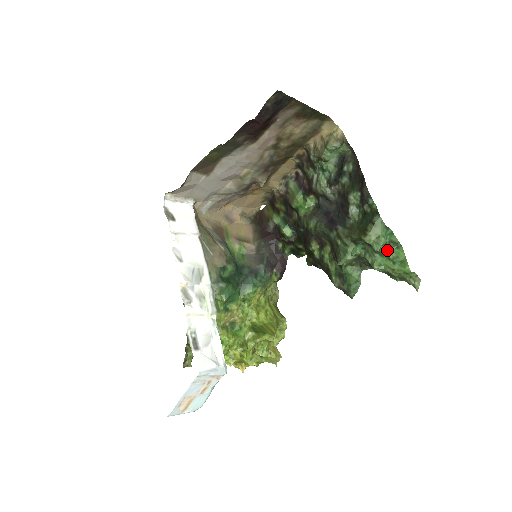
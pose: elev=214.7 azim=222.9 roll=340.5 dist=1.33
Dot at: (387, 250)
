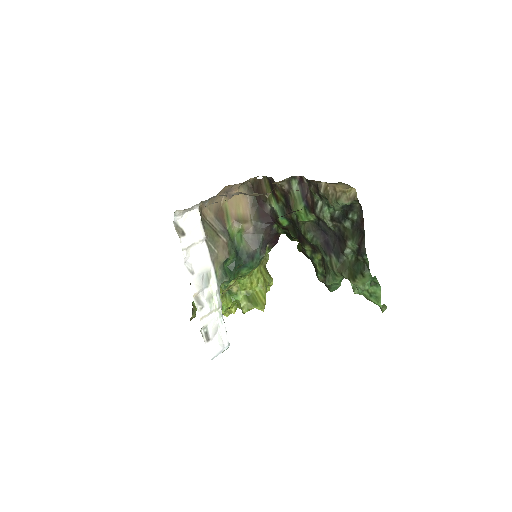
Dot at: occluded
